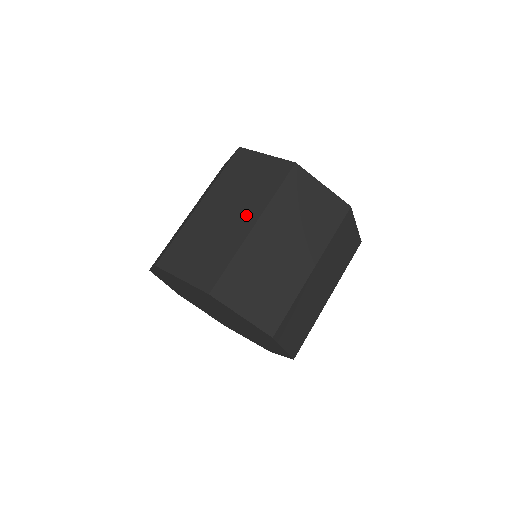
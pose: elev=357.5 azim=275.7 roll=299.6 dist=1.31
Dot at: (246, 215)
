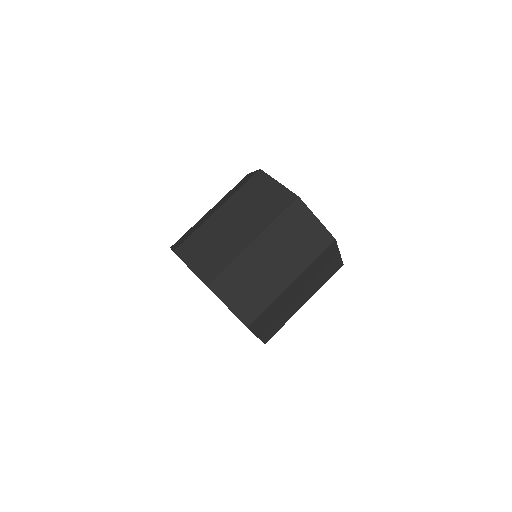
Dot at: (219, 206)
